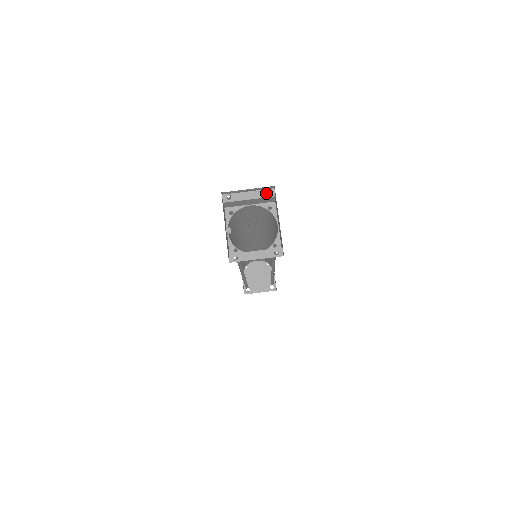
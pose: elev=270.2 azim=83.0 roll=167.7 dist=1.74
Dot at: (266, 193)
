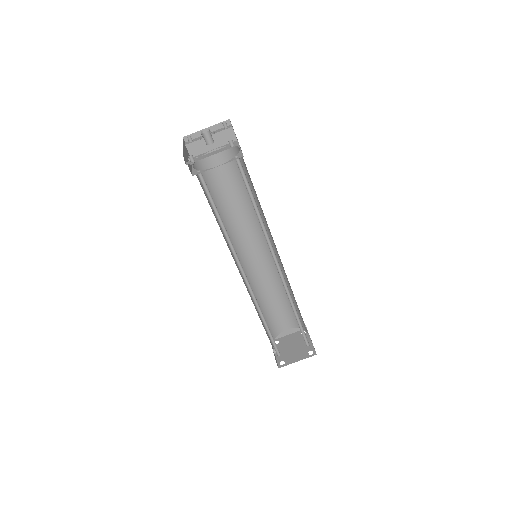
Dot at: (224, 128)
